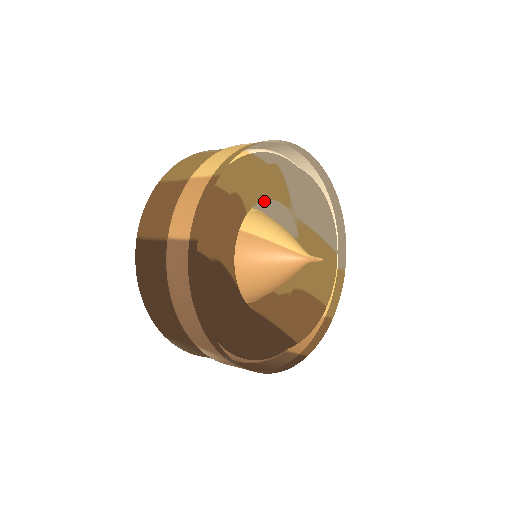
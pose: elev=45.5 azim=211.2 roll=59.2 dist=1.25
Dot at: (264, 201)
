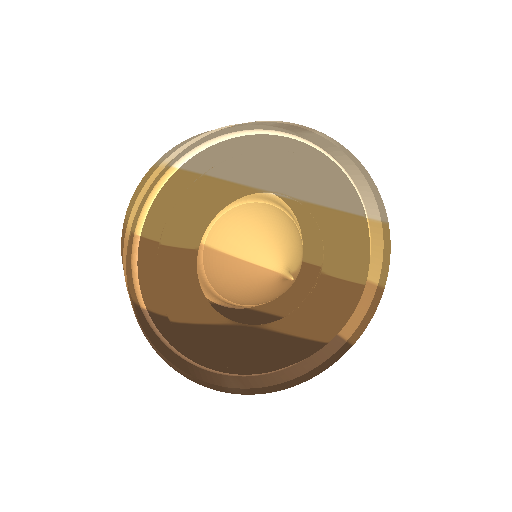
Dot at: occluded
